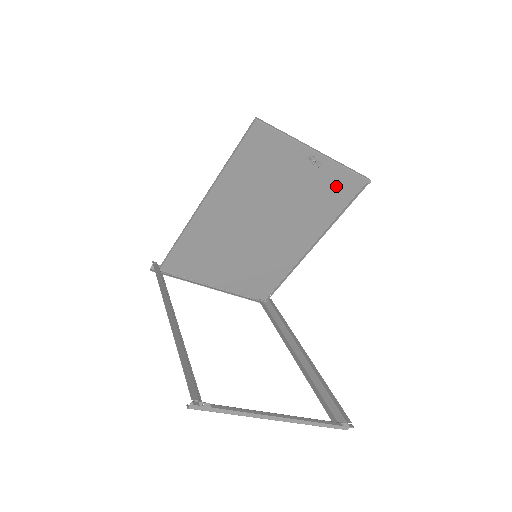
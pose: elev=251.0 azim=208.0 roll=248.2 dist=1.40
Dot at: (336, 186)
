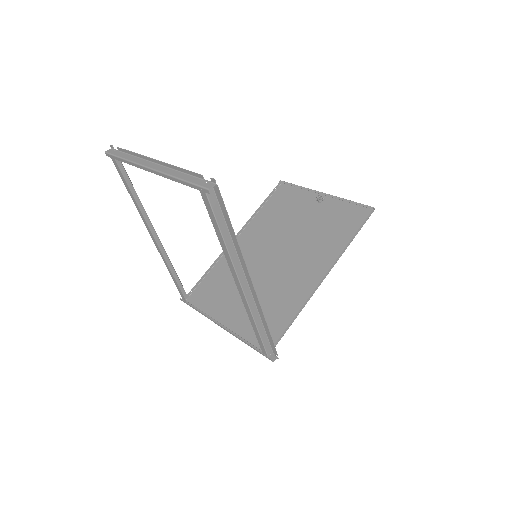
Dot at: (343, 219)
